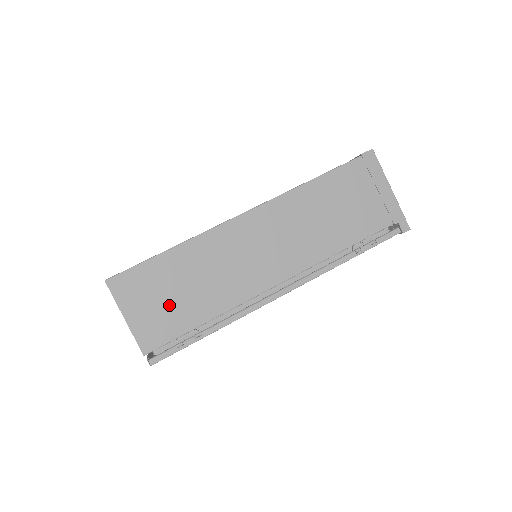
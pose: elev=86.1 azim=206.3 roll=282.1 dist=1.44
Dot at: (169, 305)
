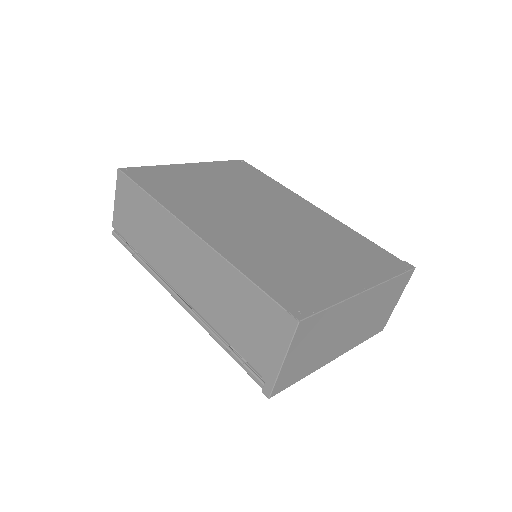
Dot at: (132, 220)
